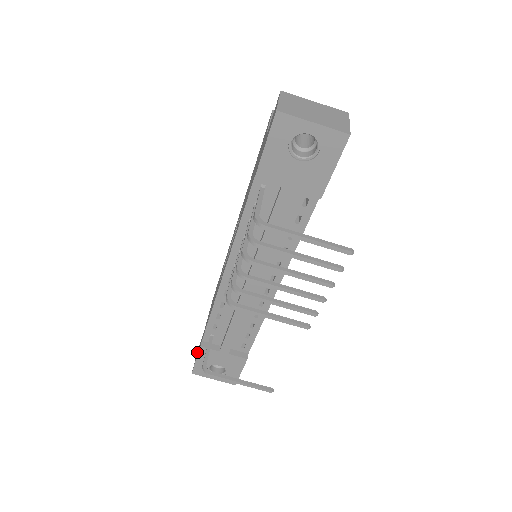
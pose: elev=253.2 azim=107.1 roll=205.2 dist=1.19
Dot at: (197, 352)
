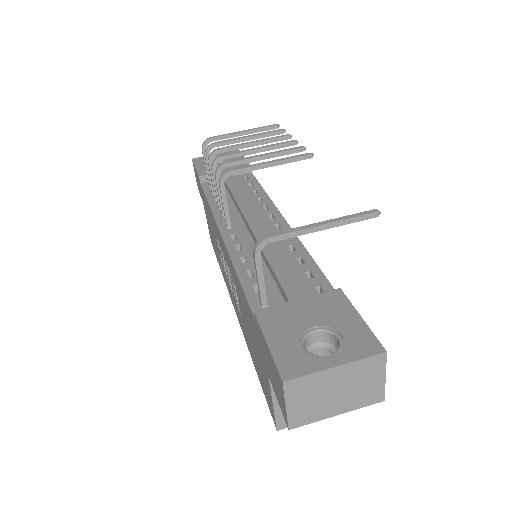
Dot at: (282, 410)
